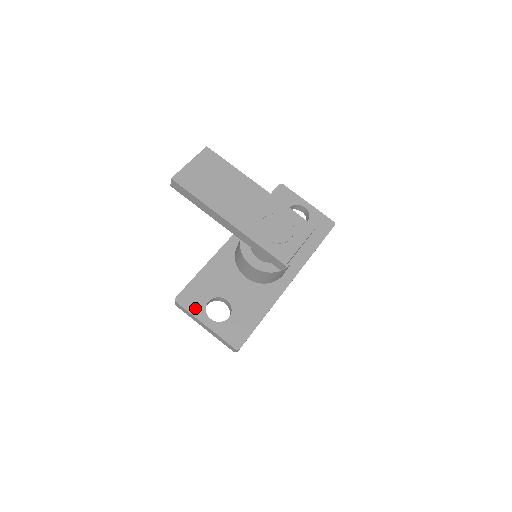
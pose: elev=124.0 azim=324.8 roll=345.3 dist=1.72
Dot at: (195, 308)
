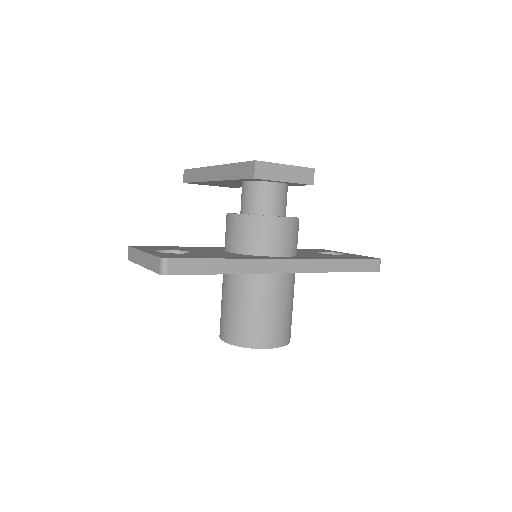
Dot at: (145, 248)
